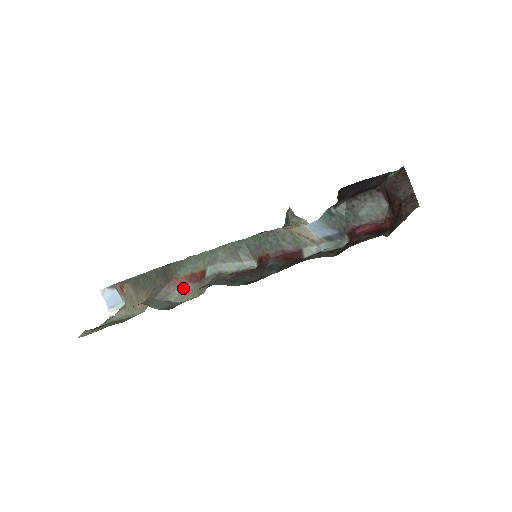
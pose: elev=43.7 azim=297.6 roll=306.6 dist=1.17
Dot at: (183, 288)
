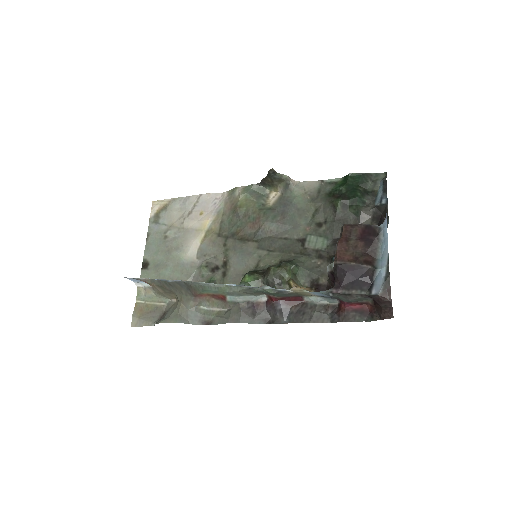
Dot at: (207, 300)
